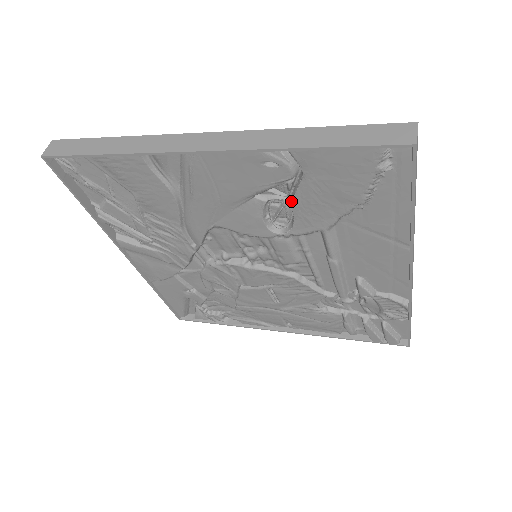
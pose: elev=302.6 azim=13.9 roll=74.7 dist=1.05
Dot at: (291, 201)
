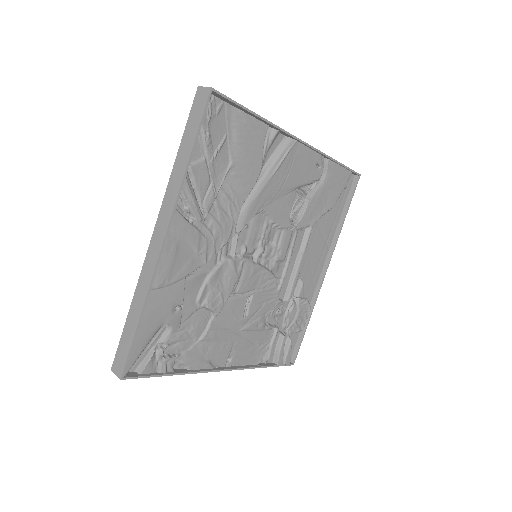
Dot at: (310, 197)
